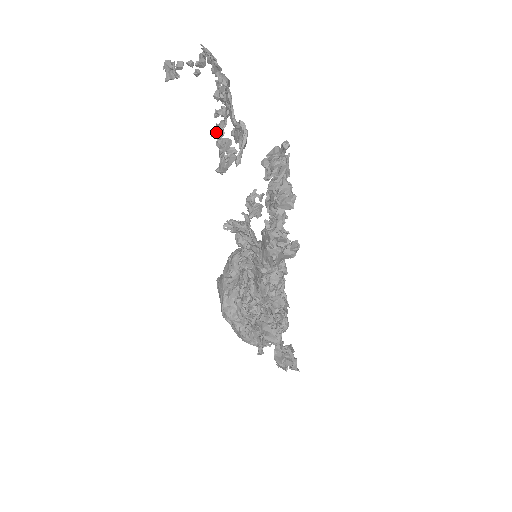
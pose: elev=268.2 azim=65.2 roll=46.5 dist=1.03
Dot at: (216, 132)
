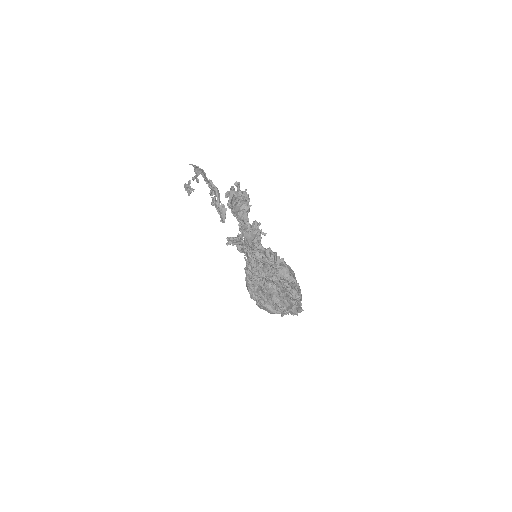
Dot at: occluded
